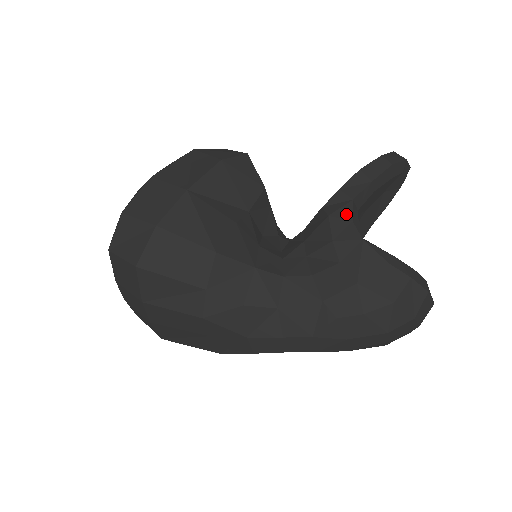
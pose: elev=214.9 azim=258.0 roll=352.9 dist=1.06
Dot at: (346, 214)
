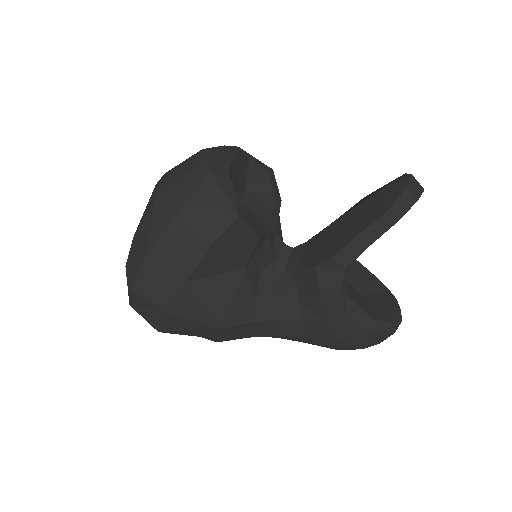
Dot at: (335, 285)
